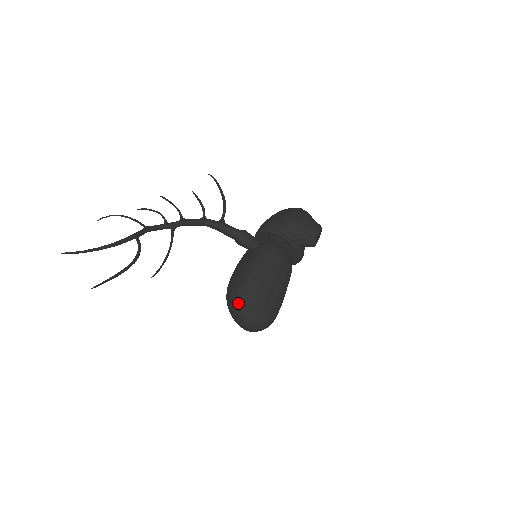
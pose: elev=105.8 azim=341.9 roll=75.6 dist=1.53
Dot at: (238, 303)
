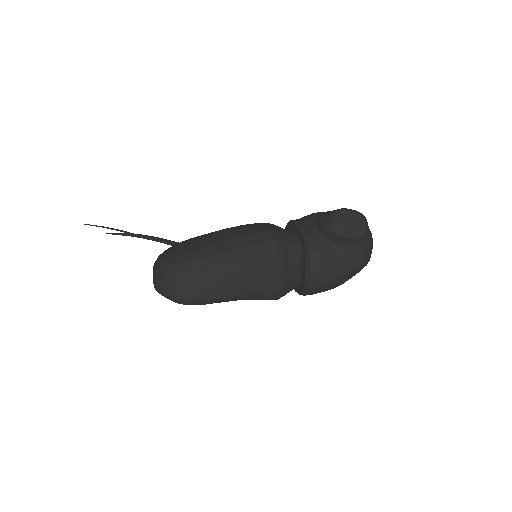
Dot at: occluded
